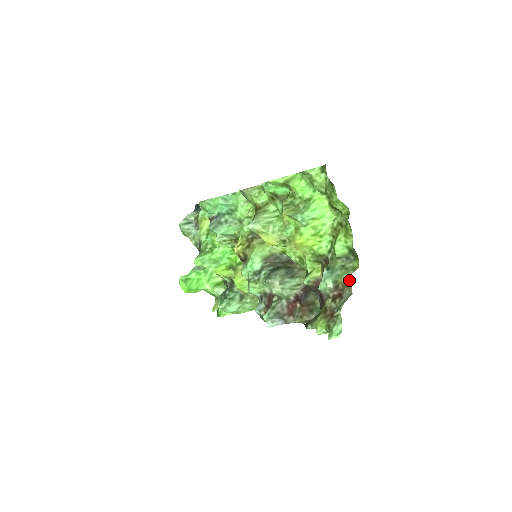
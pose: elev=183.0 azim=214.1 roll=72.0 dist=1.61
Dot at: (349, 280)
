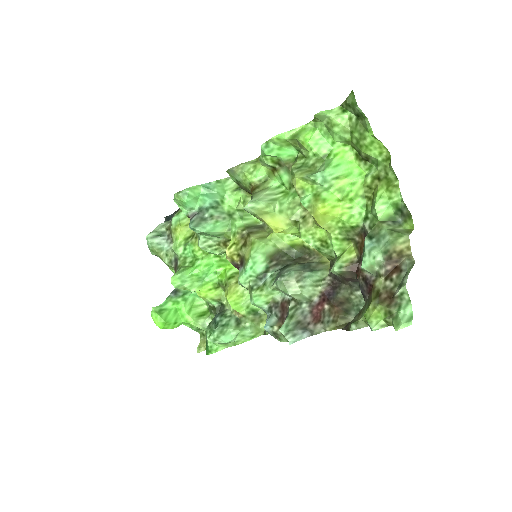
Dot at: (406, 245)
